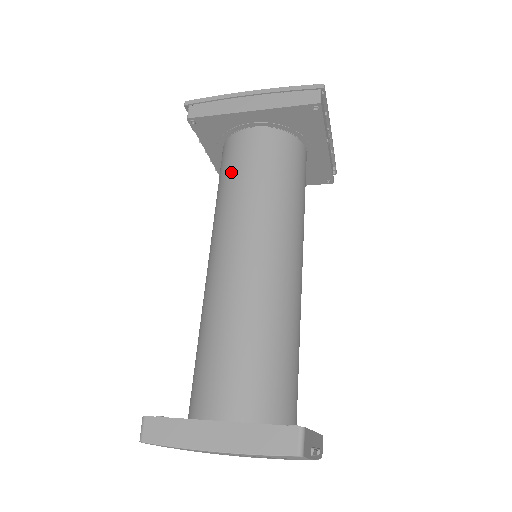
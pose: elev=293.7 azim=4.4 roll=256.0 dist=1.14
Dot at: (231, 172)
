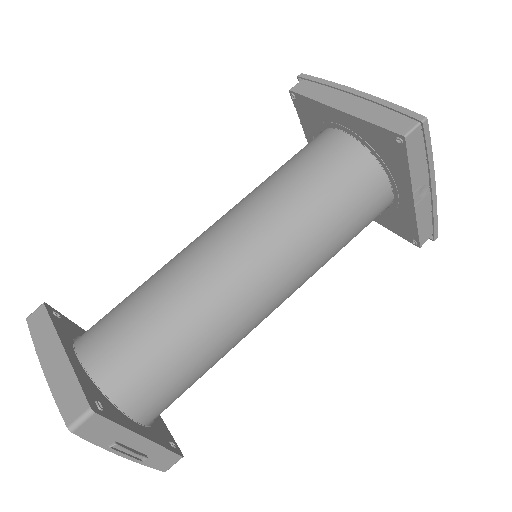
Dot at: (288, 162)
